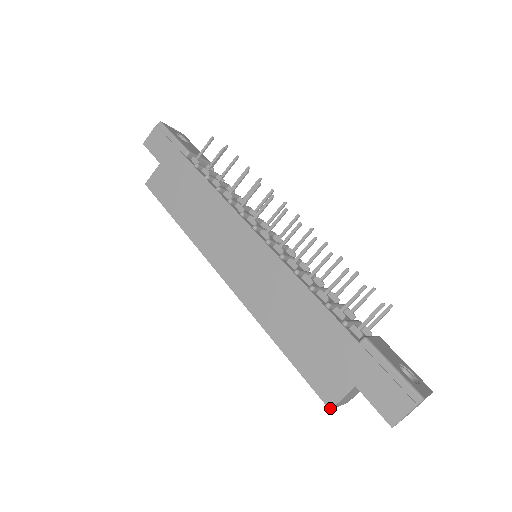
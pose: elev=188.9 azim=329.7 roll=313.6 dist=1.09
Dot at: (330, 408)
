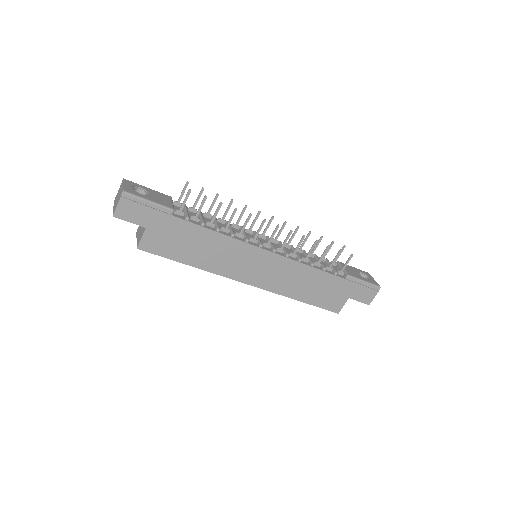
Dot at: (338, 313)
